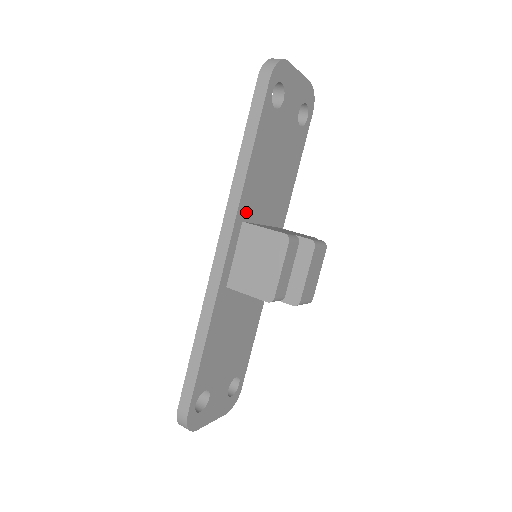
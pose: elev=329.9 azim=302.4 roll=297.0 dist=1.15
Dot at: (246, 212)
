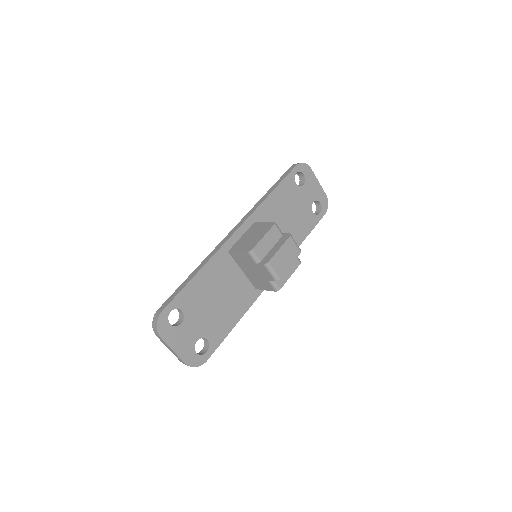
Dot at: (259, 220)
